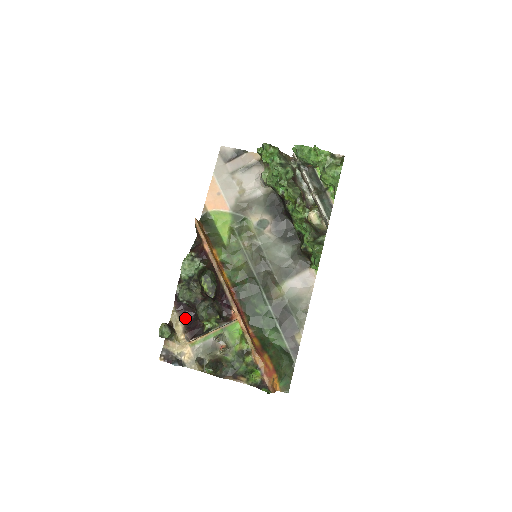
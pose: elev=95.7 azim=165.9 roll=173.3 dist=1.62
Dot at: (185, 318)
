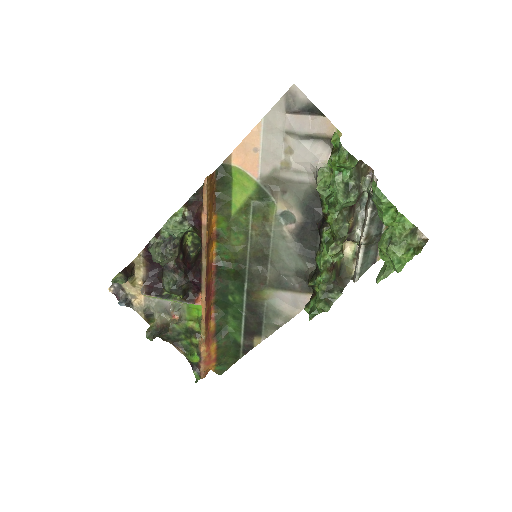
Dot at: (150, 267)
